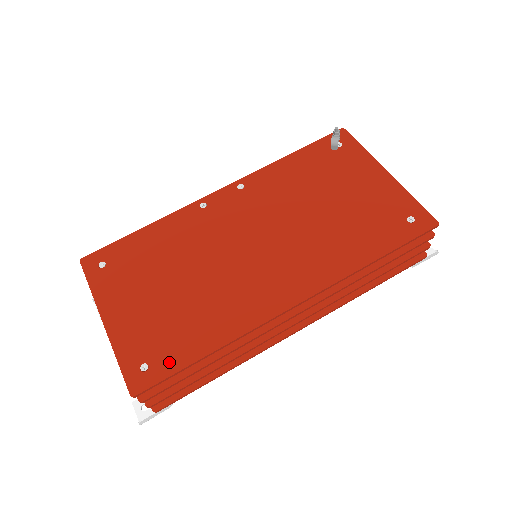
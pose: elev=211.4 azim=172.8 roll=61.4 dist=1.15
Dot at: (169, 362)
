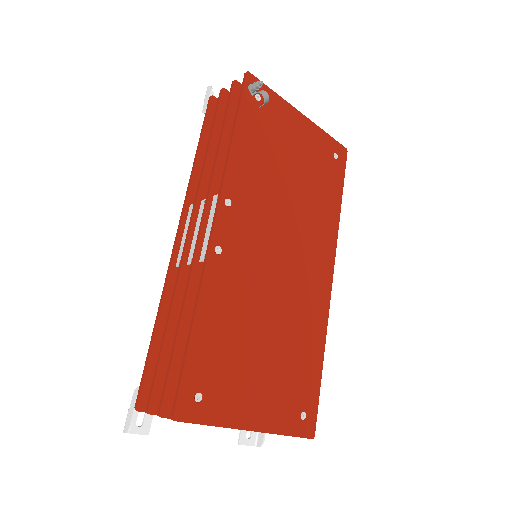
Dot at: (312, 394)
